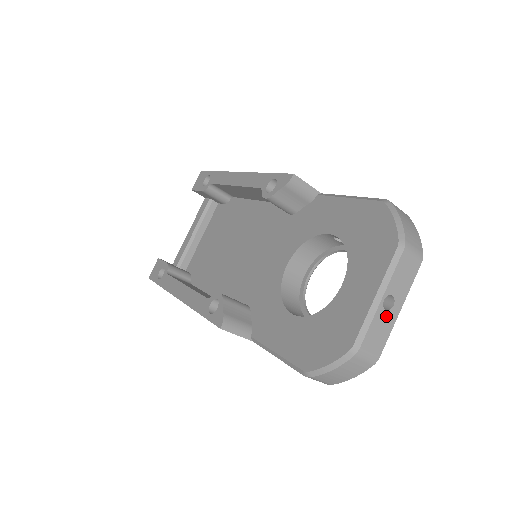
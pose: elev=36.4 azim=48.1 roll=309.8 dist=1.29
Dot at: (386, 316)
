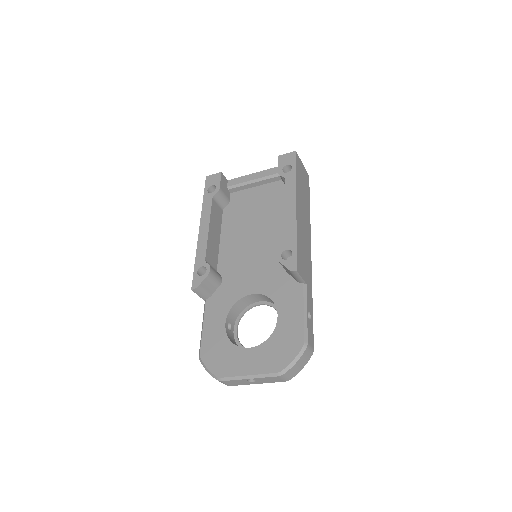
Dot at: (246, 382)
